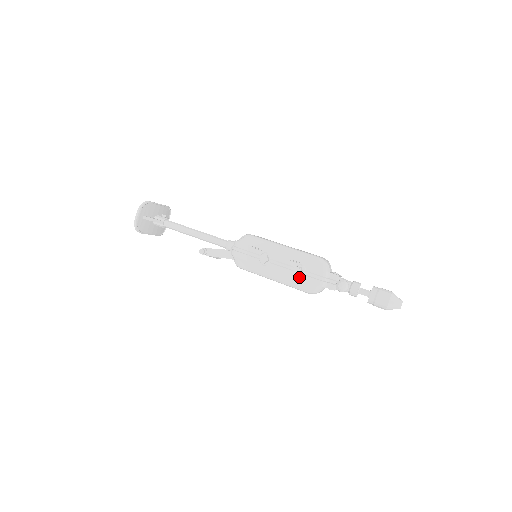
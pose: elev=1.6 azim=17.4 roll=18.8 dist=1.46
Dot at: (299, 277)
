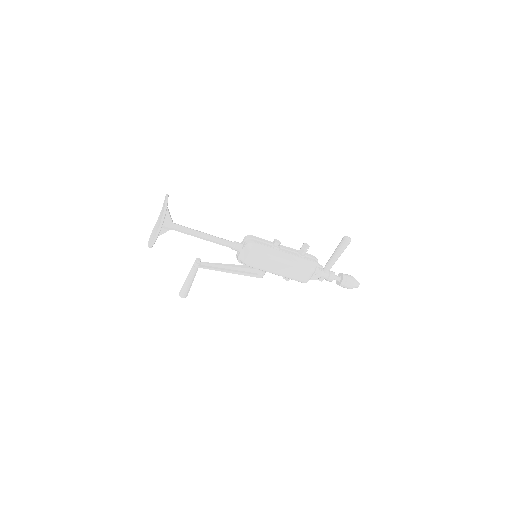
Dot at: (303, 256)
